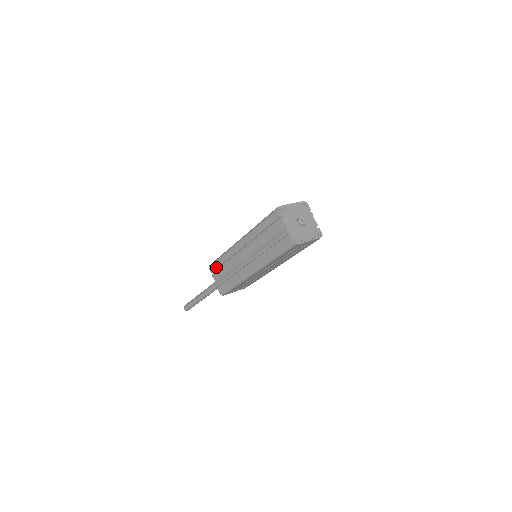
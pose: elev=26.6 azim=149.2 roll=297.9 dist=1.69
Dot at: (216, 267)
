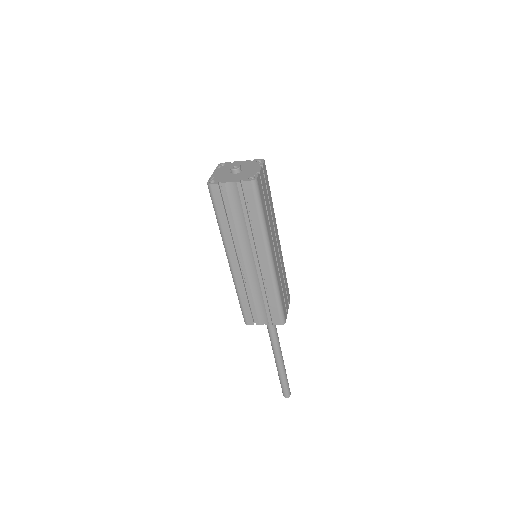
Dot at: (249, 313)
